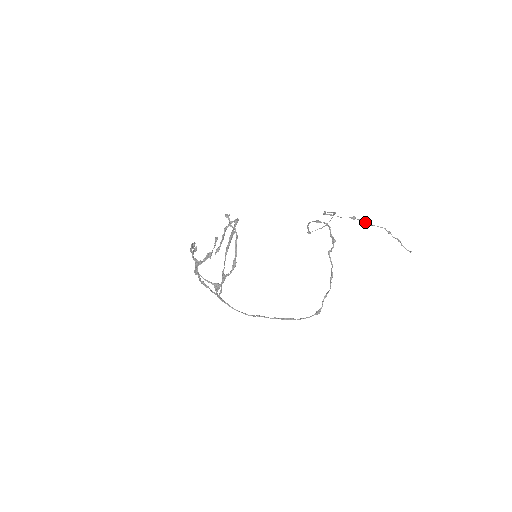
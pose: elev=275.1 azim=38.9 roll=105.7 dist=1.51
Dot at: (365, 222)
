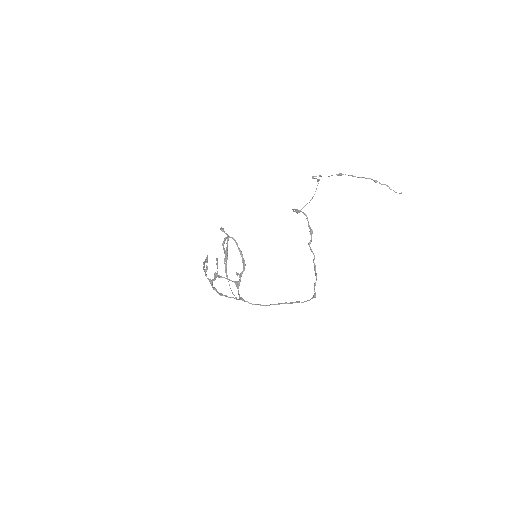
Dot at: occluded
